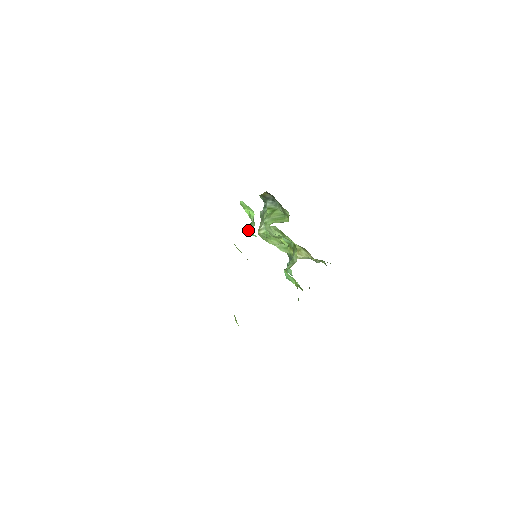
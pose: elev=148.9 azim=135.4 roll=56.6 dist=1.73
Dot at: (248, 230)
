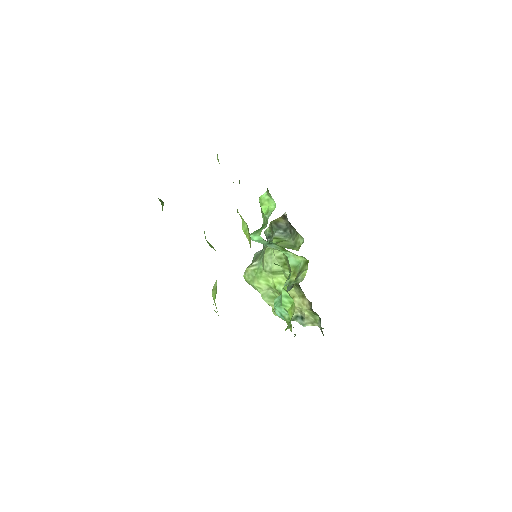
Dot at: (254, 233)
